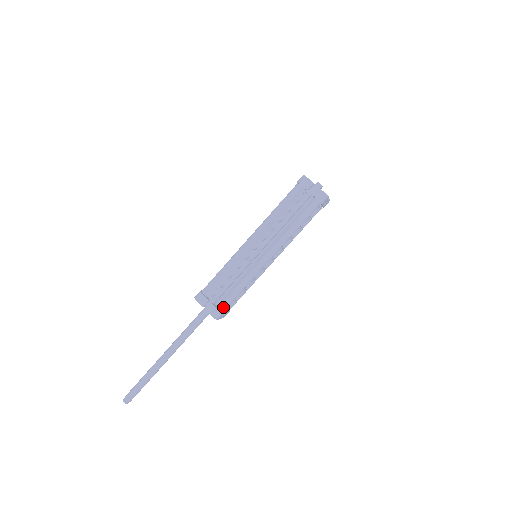
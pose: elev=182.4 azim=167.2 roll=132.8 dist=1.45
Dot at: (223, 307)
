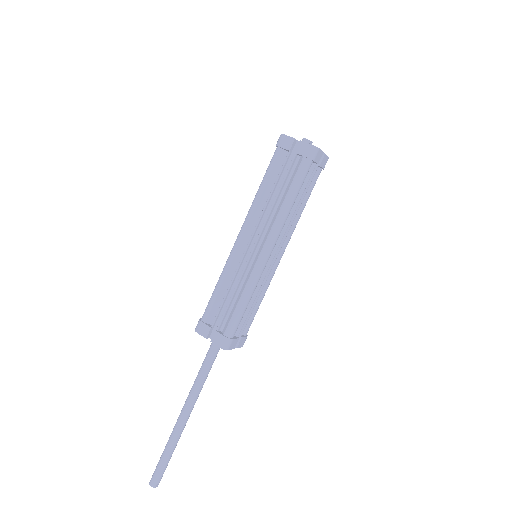
Dot at: (229, 331)
